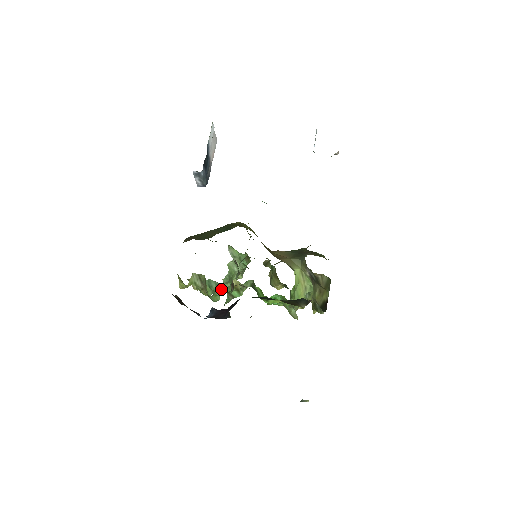
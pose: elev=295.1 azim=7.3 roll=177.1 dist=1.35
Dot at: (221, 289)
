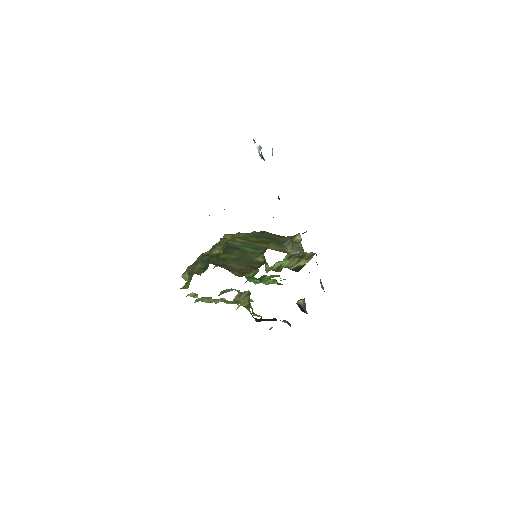
Dot at: occluded
